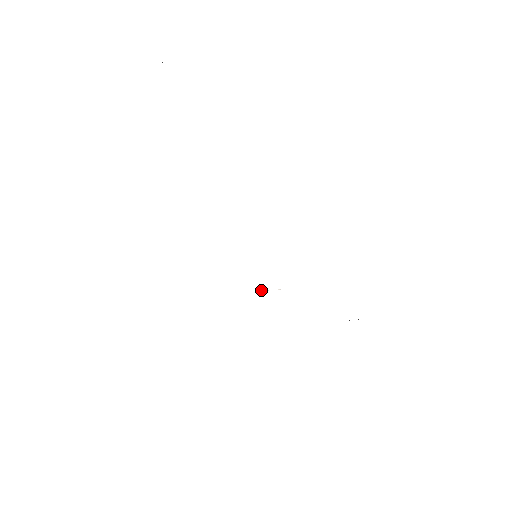
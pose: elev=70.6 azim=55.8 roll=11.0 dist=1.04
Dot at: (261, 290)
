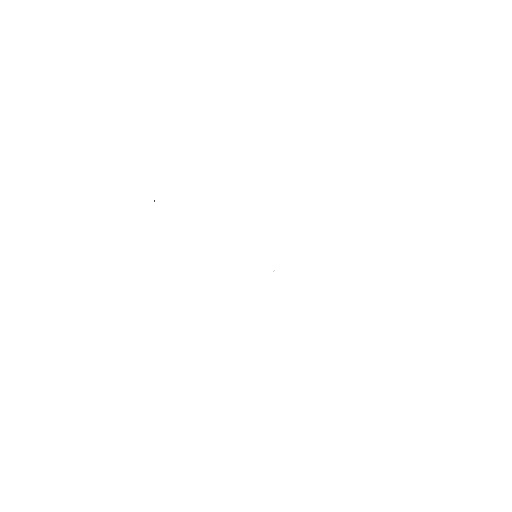
Dot at: occluded
